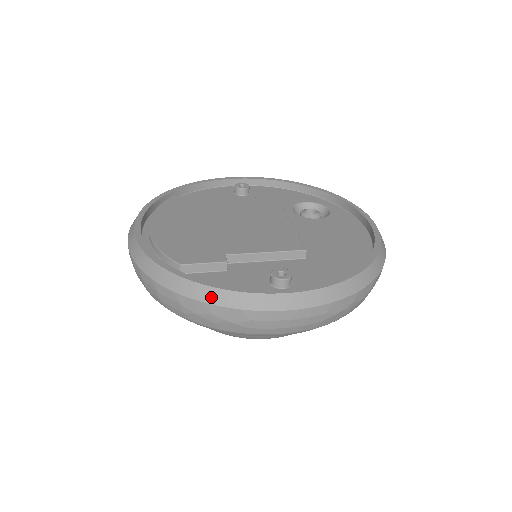
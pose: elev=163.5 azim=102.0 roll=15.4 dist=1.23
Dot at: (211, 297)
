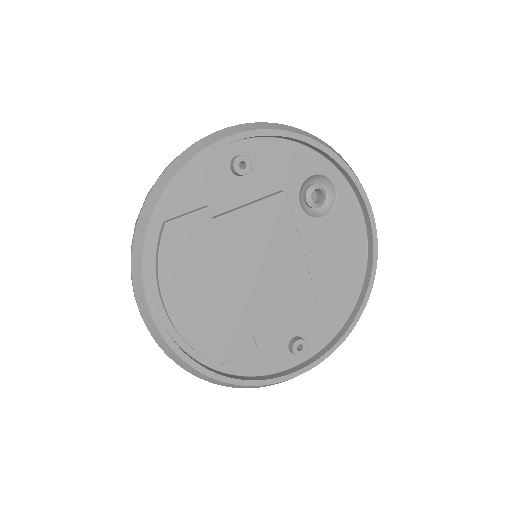
Dot at: (250, 387)
